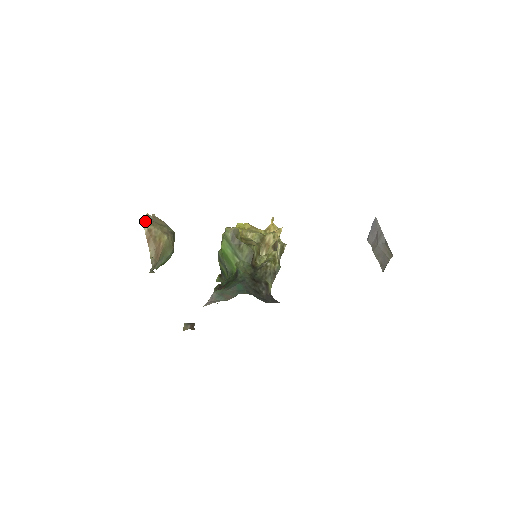
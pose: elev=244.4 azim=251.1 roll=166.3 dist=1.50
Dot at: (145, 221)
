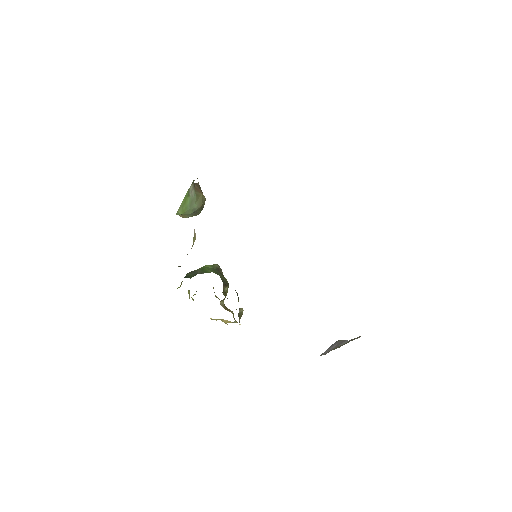
Dot at: occluded
